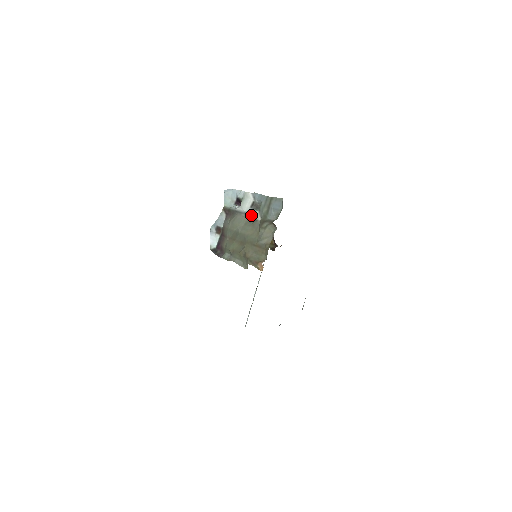
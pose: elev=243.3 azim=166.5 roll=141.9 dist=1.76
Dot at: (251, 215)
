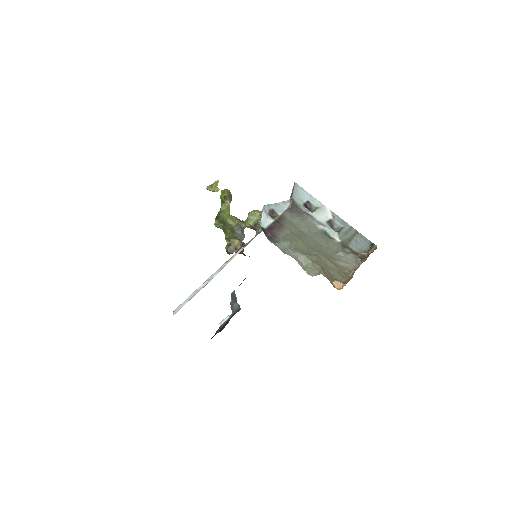
Dot at: (328, 230)
